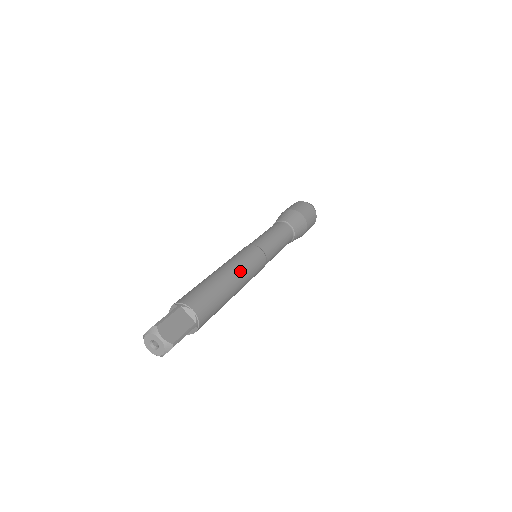
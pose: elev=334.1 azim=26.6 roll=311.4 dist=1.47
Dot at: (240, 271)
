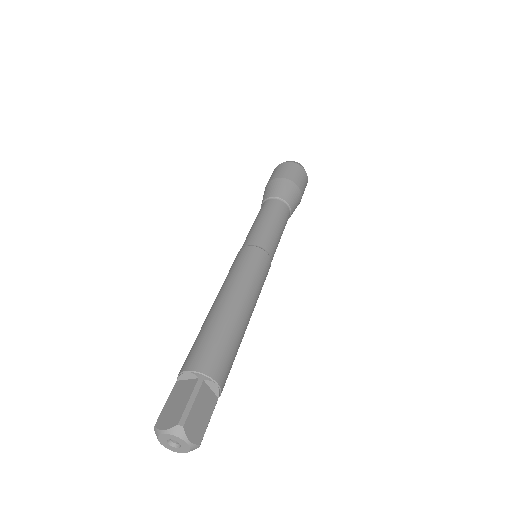
Dot at: (253, 298)
